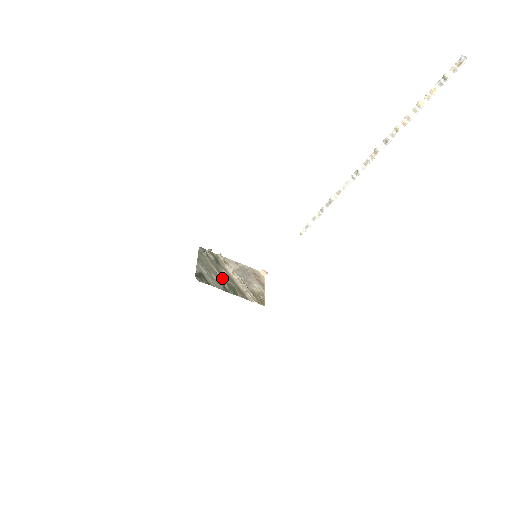
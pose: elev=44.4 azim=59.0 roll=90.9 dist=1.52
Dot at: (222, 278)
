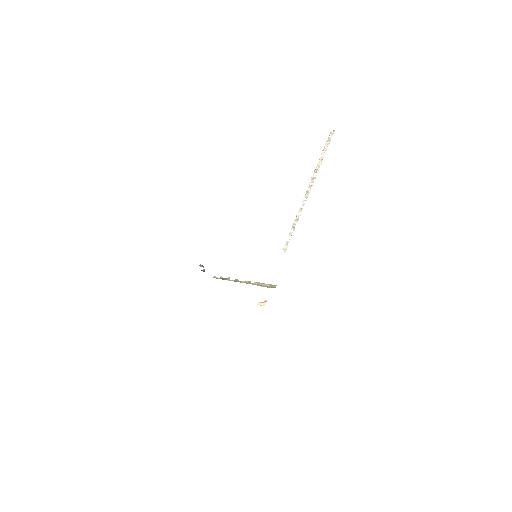
Dot at: occluded
